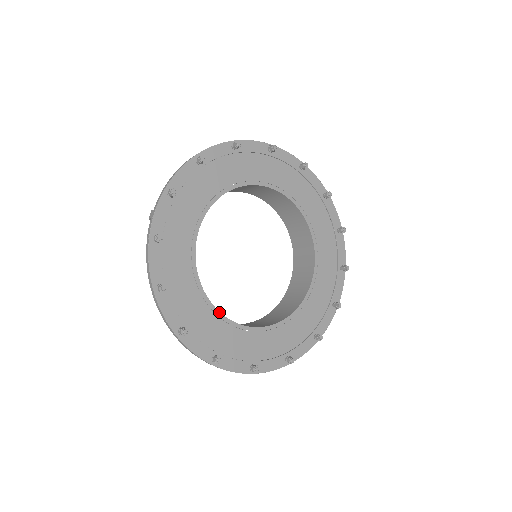
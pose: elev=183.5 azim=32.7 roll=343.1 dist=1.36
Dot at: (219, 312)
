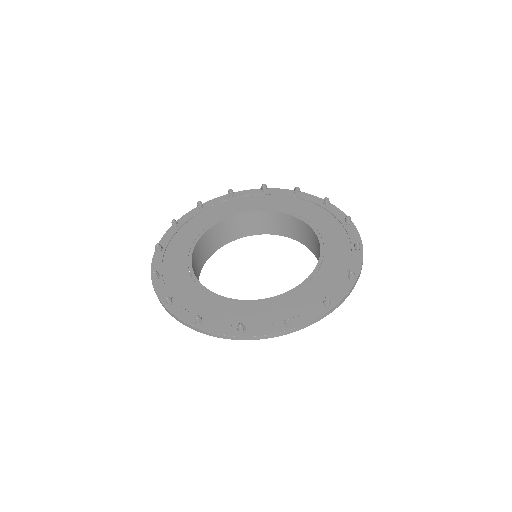
Dot at: (260, 300)
